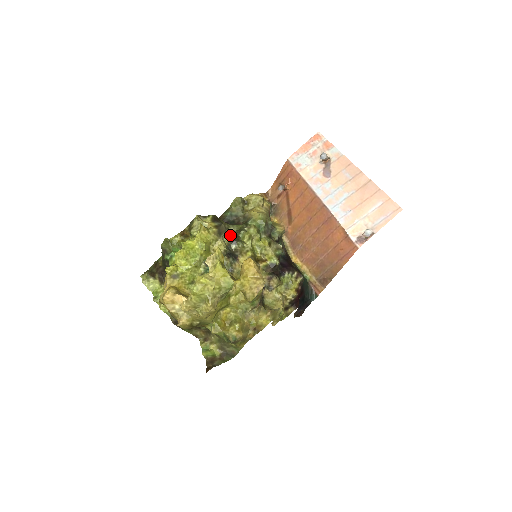
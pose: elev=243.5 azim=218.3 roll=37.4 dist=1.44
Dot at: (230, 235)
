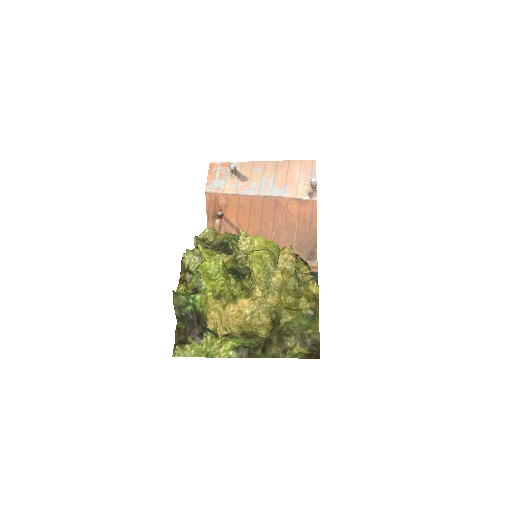
Dot at: occluded
